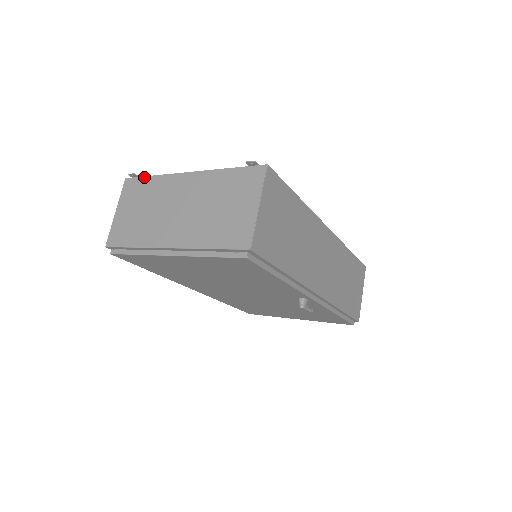
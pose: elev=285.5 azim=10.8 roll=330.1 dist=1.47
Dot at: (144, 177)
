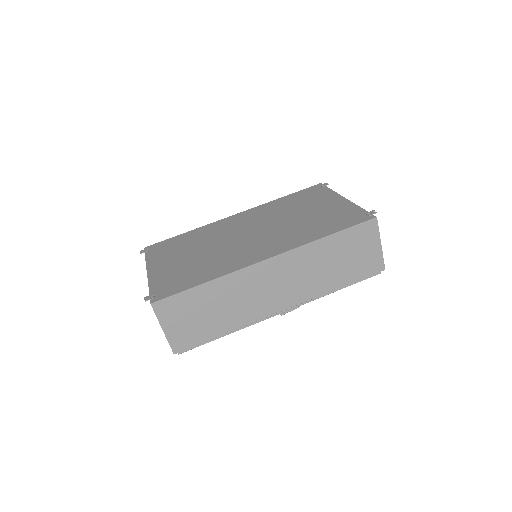
Dot at: (145, 256)
